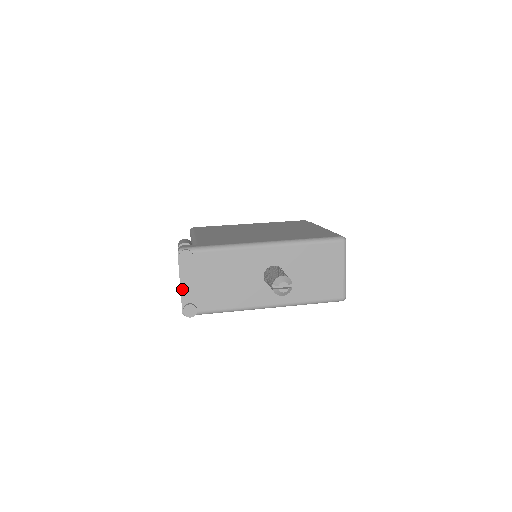
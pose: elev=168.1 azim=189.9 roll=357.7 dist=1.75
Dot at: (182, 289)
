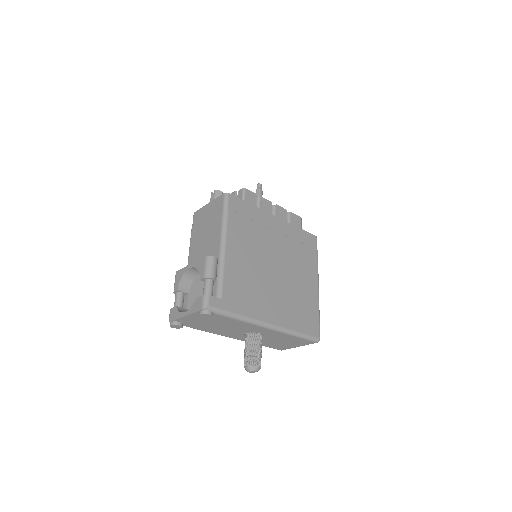
Dot at: (183, 318)
